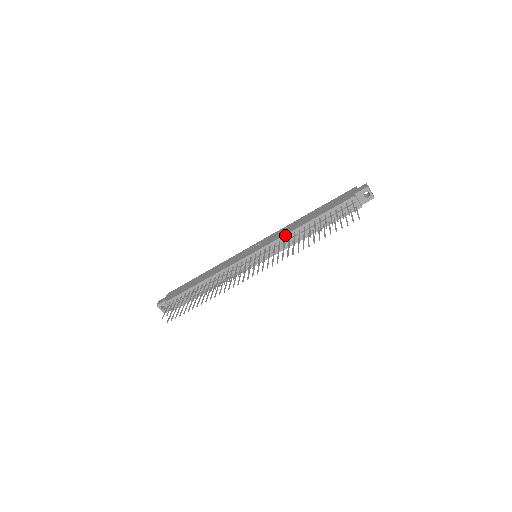
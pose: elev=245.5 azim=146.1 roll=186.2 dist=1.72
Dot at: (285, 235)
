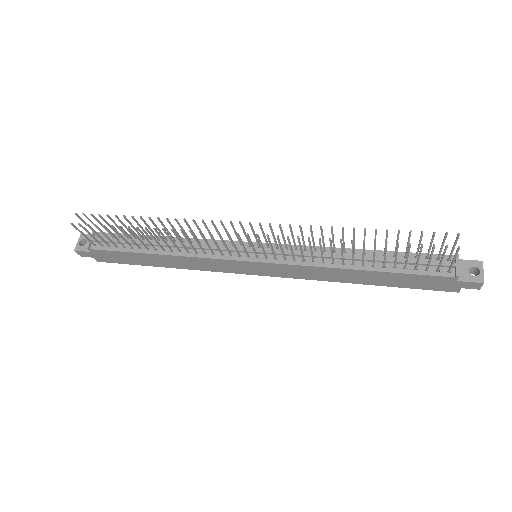
Dot at: occluded
